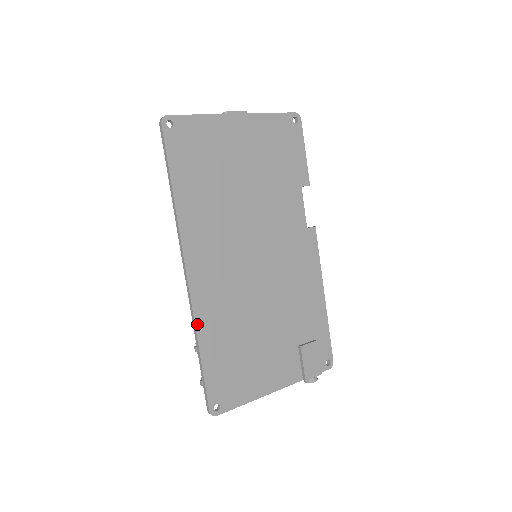
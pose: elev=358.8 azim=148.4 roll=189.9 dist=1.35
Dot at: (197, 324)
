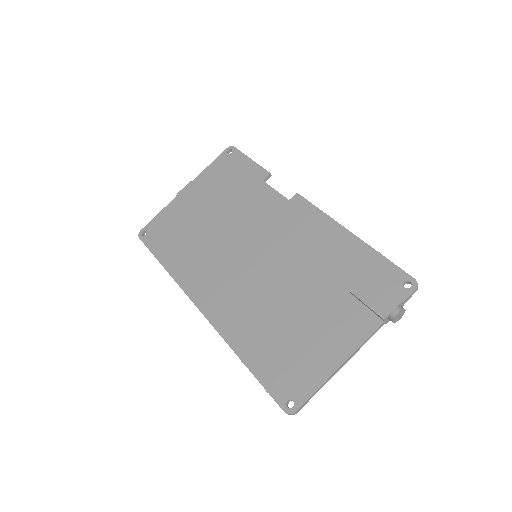
Dot at: (228, 341)
